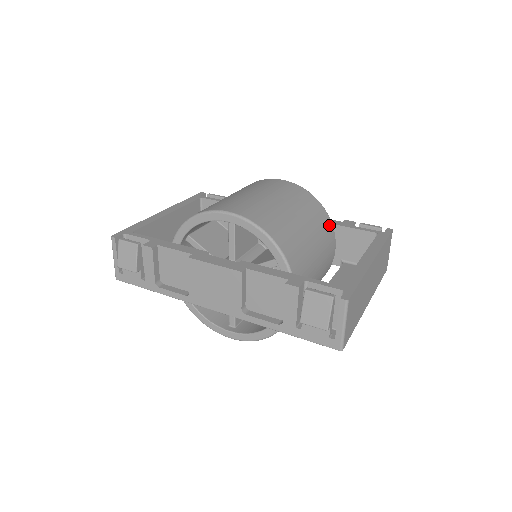
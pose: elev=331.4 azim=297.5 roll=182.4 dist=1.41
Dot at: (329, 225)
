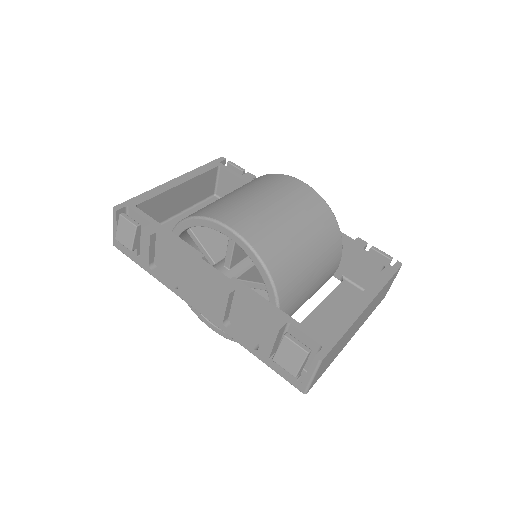
Dot at: (338, 244)
